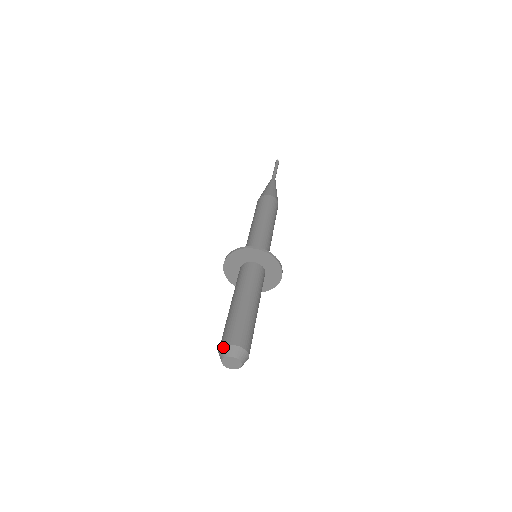
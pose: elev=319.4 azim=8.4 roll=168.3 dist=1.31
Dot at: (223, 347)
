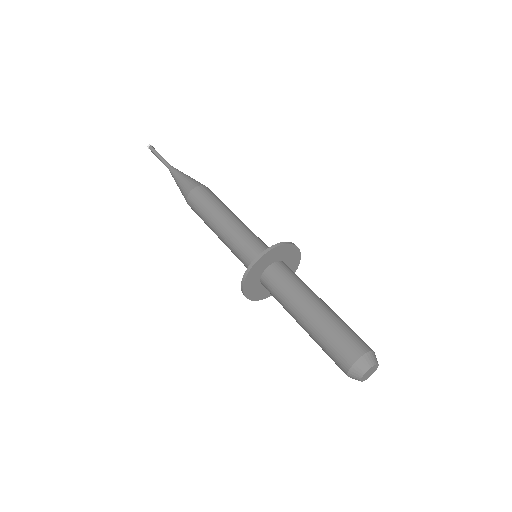
Dot at: (360, 360)
